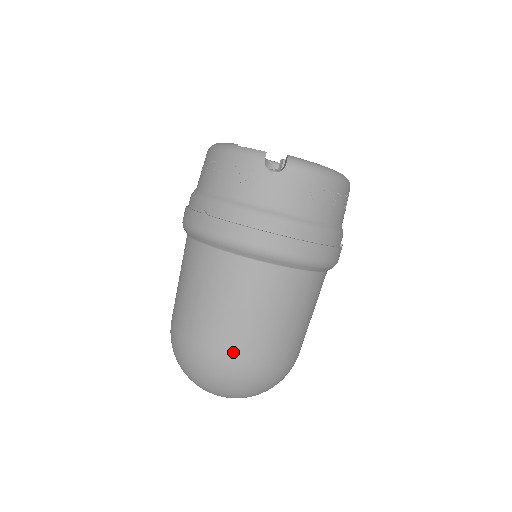
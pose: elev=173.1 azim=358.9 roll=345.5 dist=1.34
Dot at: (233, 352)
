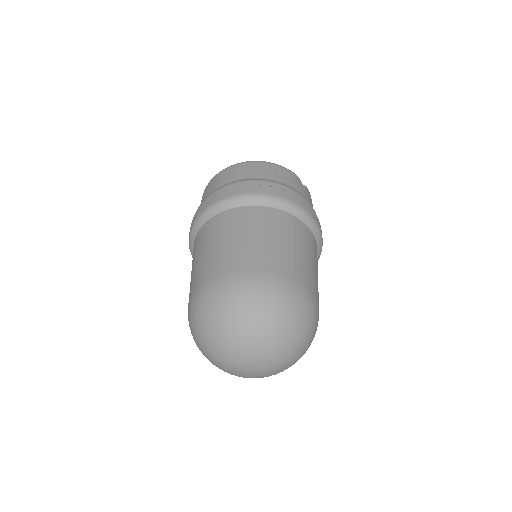
Dot at: (312, 290)
